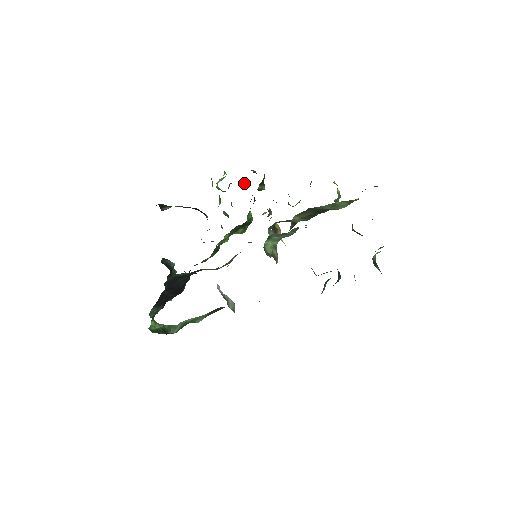
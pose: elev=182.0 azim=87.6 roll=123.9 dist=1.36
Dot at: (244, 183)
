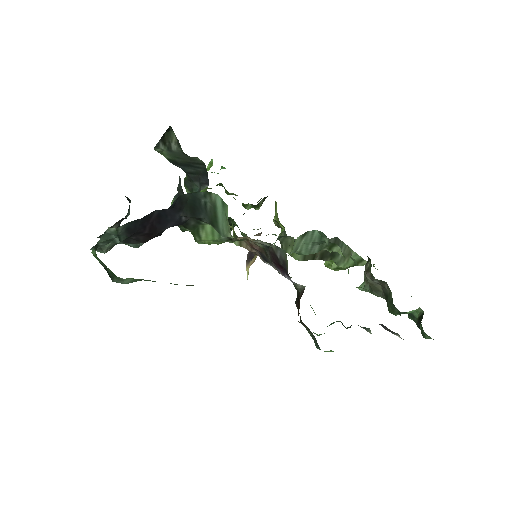
Dot at: (231, 194)
